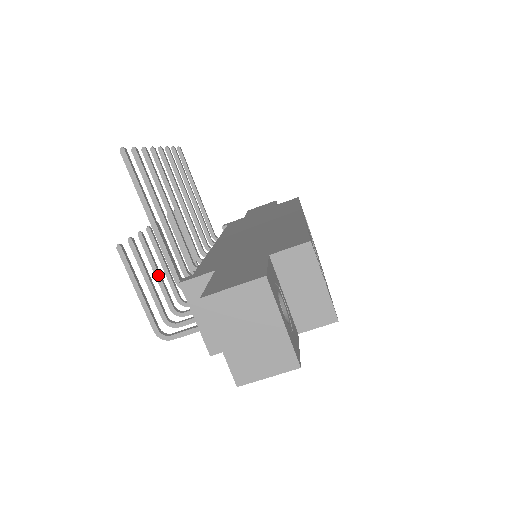
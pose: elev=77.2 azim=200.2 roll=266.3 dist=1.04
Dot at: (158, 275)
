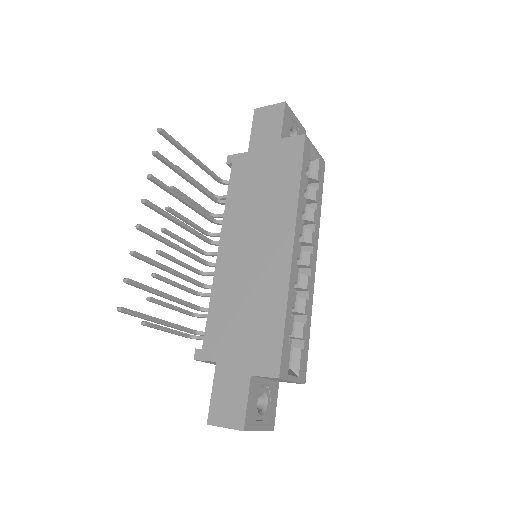
Dot at: (177, 287)
